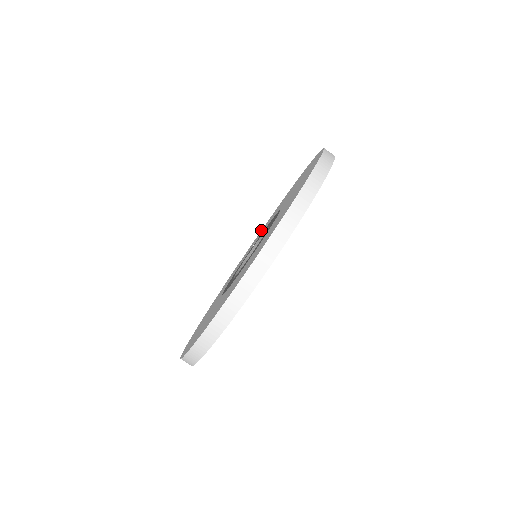
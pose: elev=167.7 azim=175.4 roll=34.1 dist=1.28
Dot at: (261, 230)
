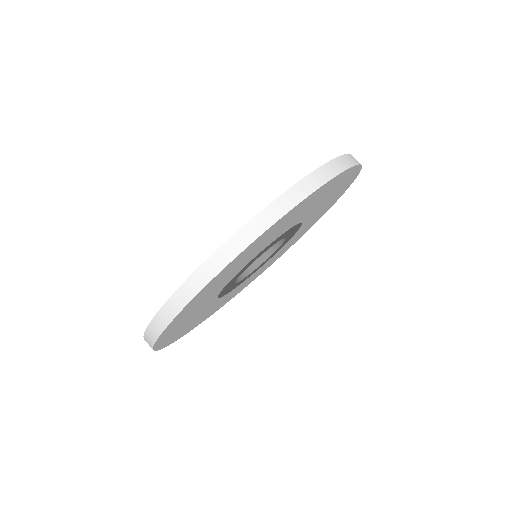
Dot at: occluded
